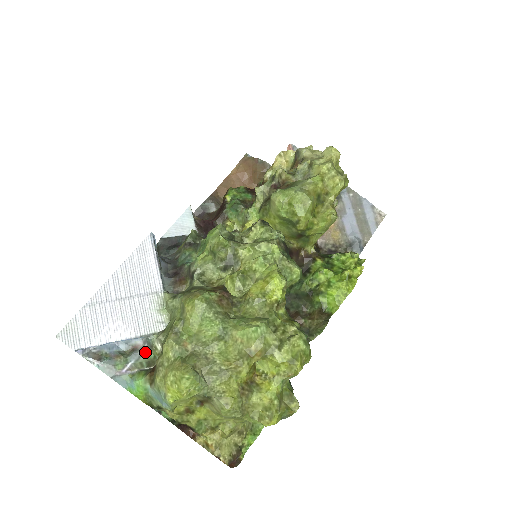
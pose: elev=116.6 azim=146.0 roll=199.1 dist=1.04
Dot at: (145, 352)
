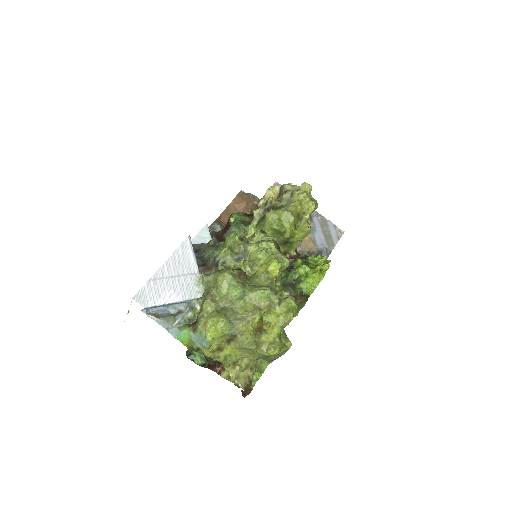
Dot at: (187, 313)
